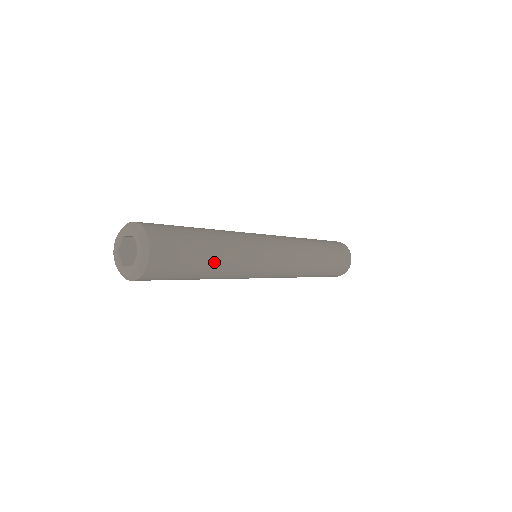
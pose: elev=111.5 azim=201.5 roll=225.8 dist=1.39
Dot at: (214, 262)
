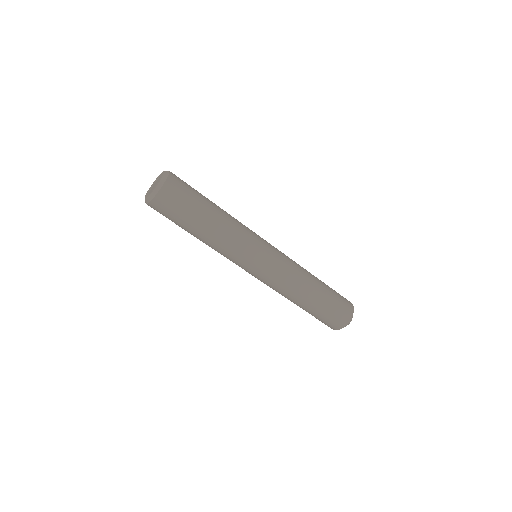
Dot at: (205, 229)
